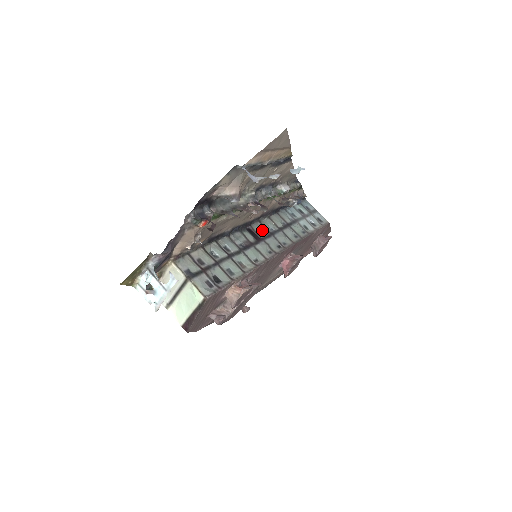
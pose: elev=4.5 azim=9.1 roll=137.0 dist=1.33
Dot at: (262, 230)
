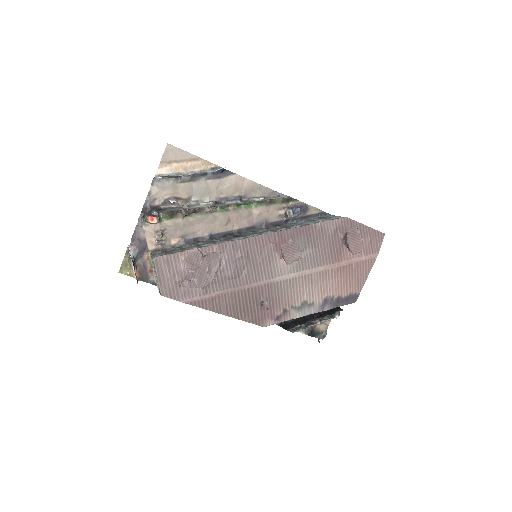
Dot at: (249, 233)
